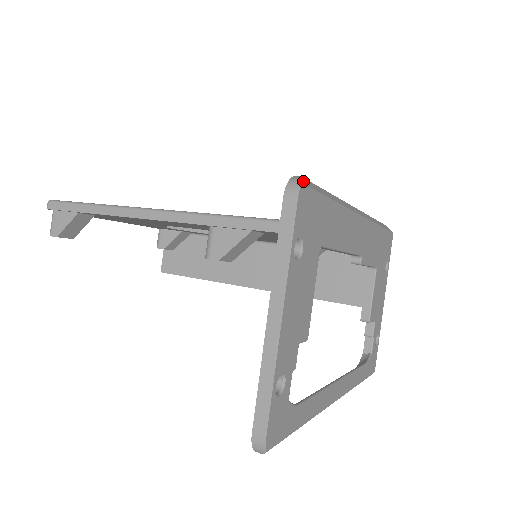
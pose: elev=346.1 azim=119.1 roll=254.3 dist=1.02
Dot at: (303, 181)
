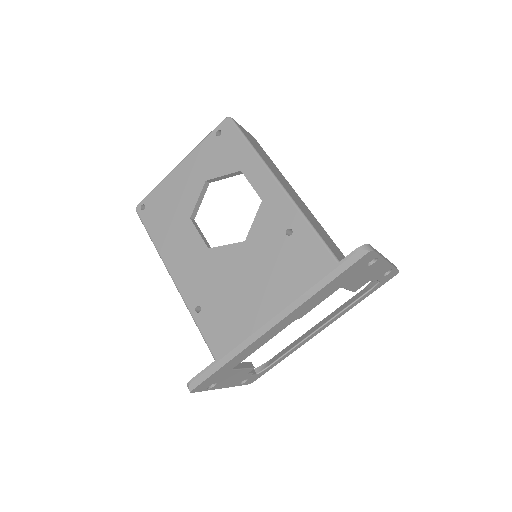
Dot at: (192, 387)
